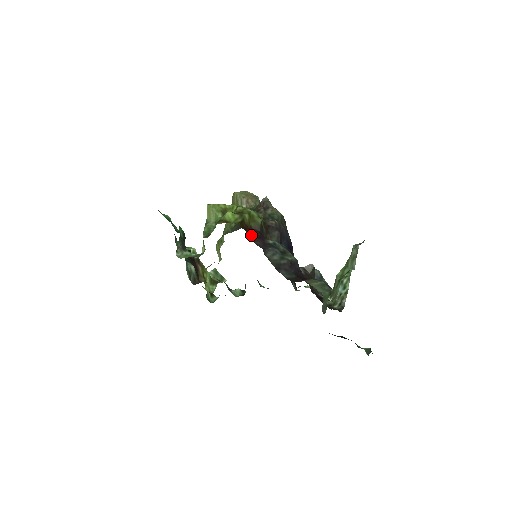
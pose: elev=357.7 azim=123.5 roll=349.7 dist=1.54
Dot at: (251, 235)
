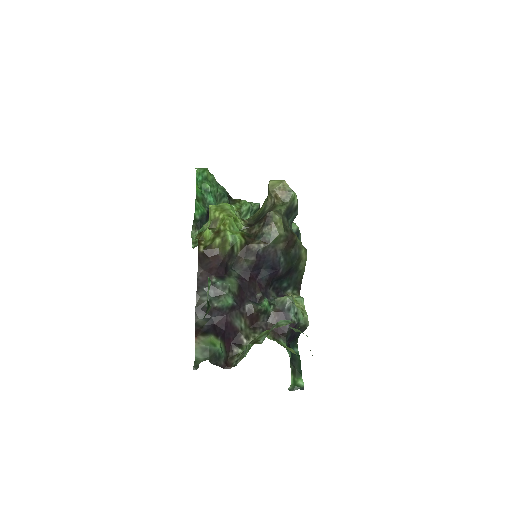
Dot at: (205, 265)
